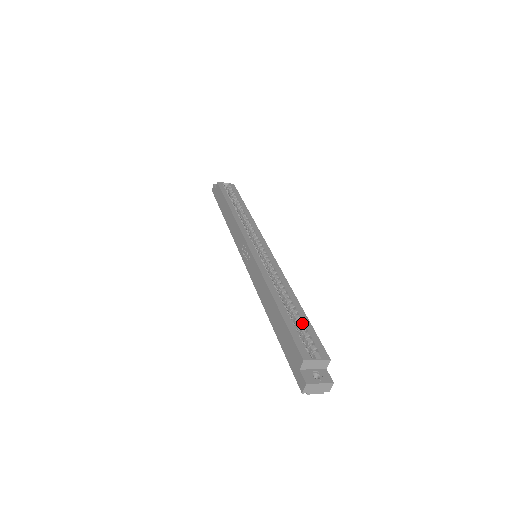
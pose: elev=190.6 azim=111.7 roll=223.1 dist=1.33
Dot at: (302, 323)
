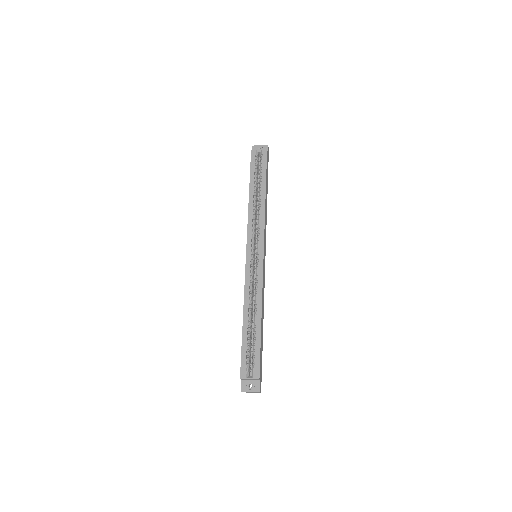
Dot at: (255, 343)
